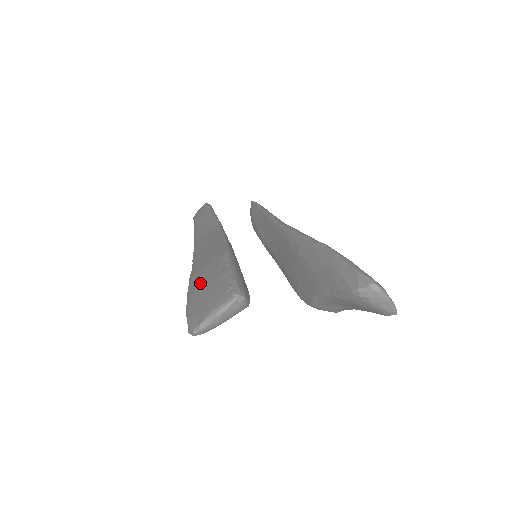
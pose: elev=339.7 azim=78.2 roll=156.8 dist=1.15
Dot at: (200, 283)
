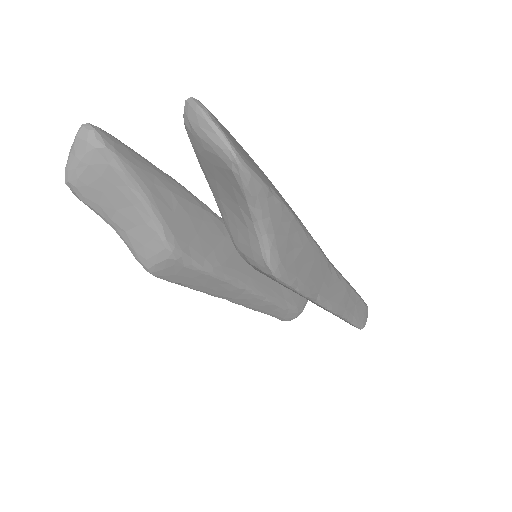
Dot at: occluded
